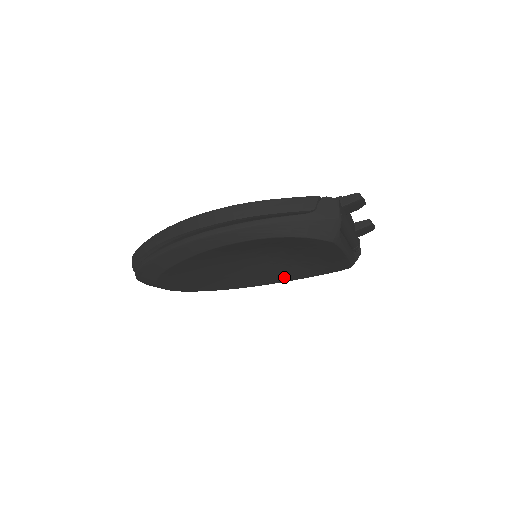
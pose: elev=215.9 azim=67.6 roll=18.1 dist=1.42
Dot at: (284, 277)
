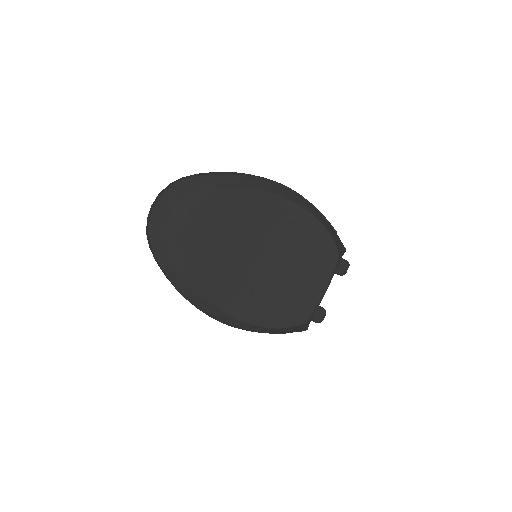
Dot at: (240, 308)
